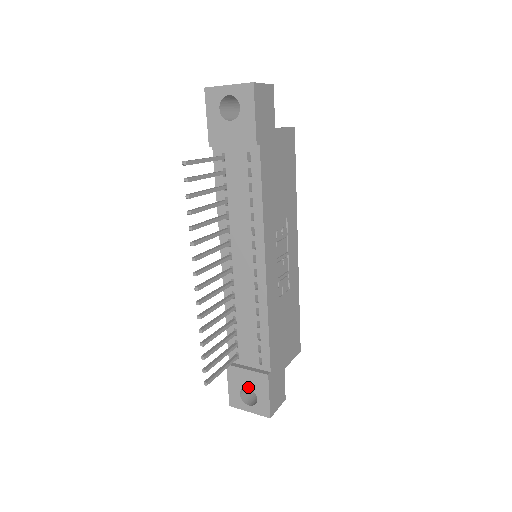
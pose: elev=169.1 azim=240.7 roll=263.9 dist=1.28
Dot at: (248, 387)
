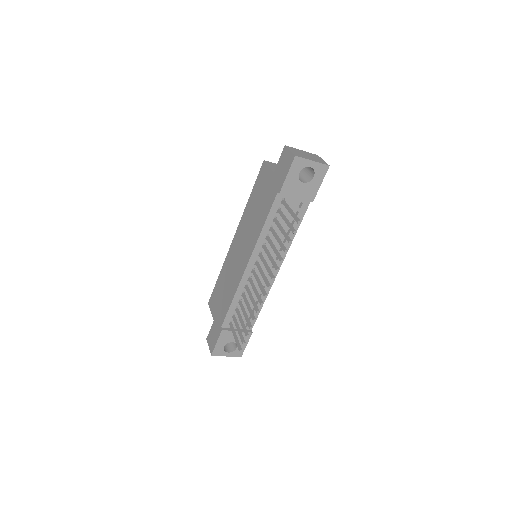
Dot at: occluded
